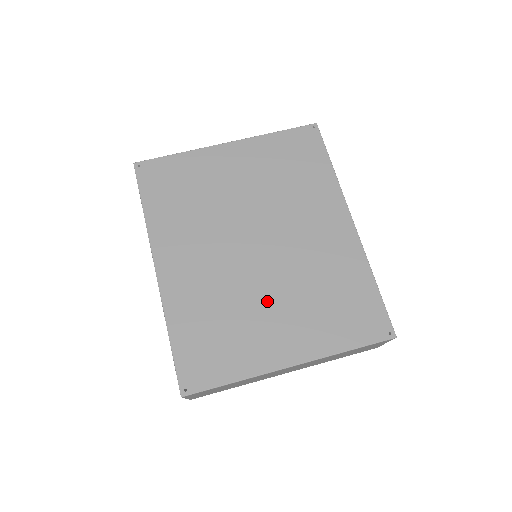
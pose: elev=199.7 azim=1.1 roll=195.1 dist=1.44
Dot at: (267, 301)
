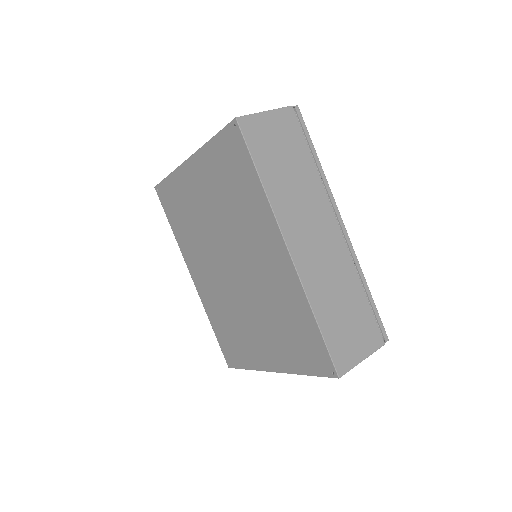
Dot at: (249, 318)
